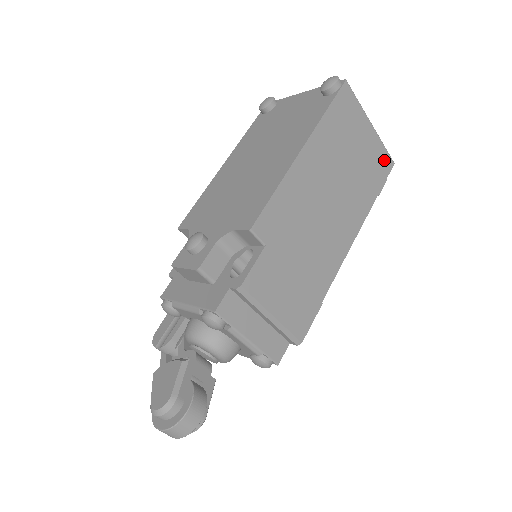
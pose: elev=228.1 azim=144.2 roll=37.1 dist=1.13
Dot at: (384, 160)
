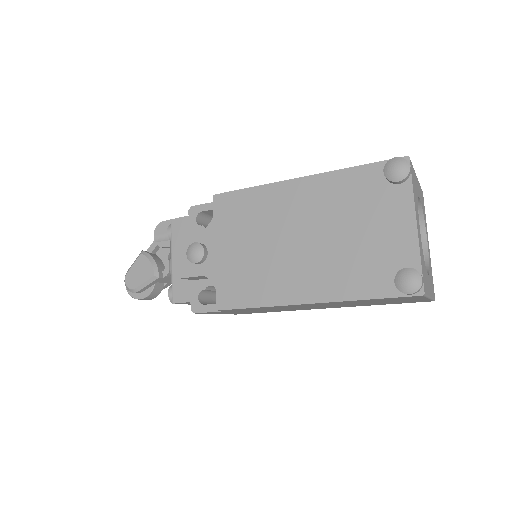
Dot at: (421, 301)
